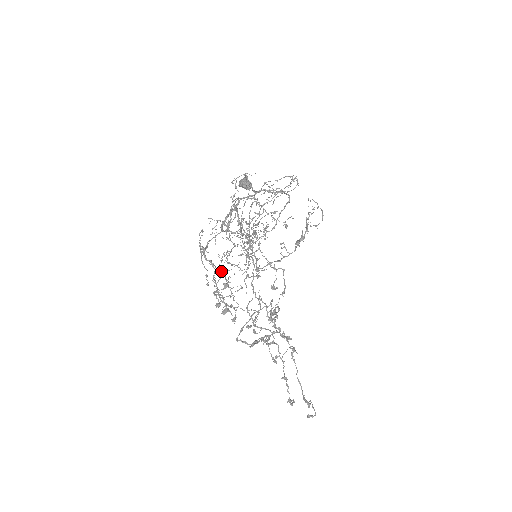
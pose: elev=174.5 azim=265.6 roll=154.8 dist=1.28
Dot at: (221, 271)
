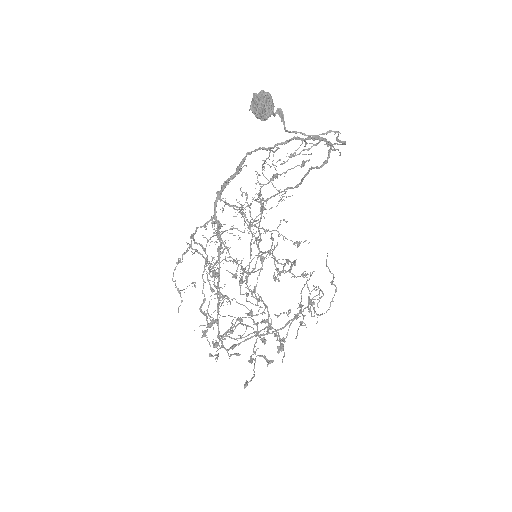
Dot at: occluded
